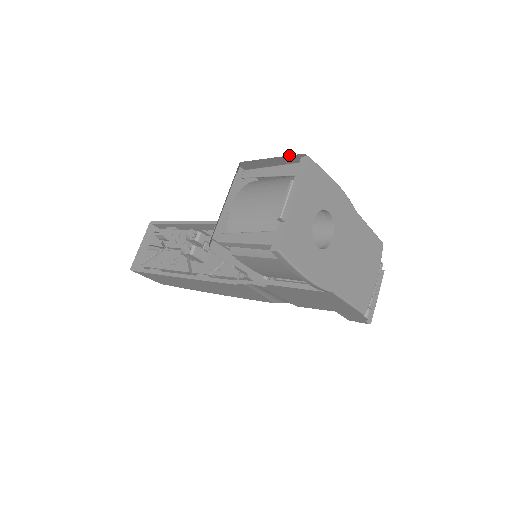
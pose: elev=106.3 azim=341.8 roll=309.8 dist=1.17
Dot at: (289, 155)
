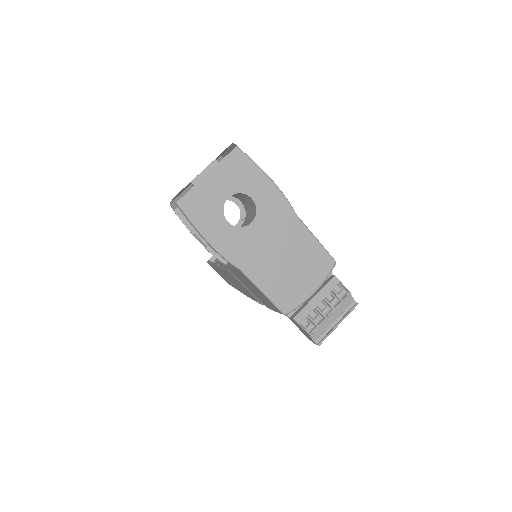
Dot at: (230, 145)
